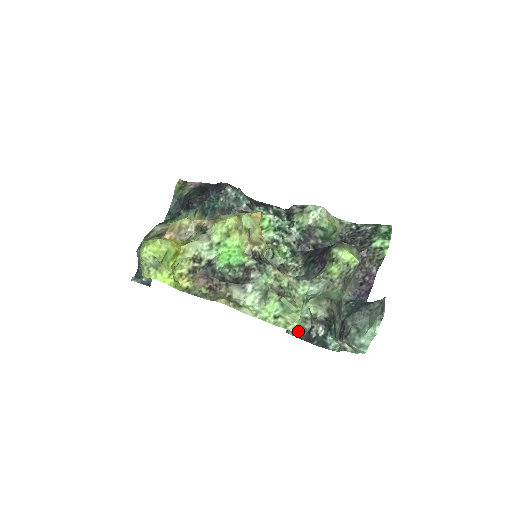
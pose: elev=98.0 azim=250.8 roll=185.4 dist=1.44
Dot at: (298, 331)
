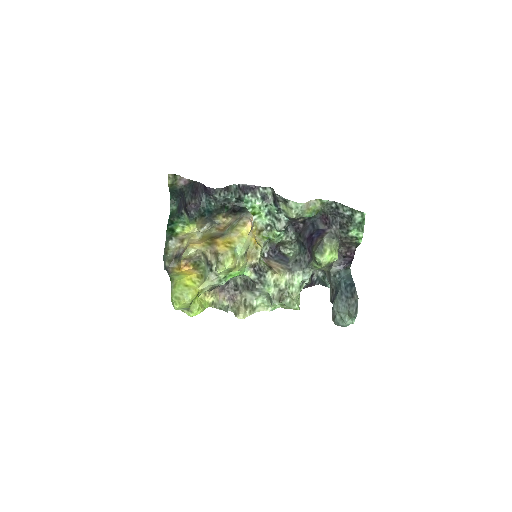
Dot at: occluded
